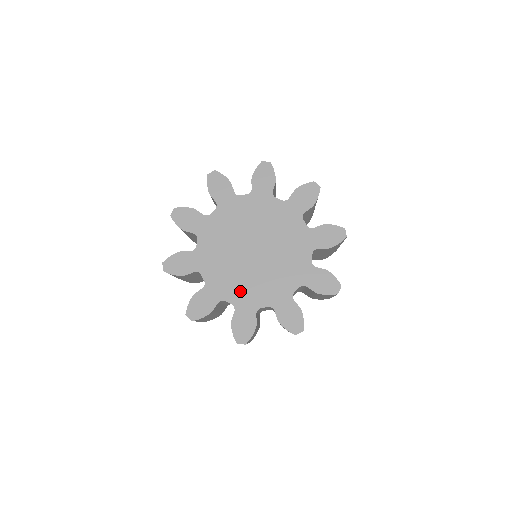
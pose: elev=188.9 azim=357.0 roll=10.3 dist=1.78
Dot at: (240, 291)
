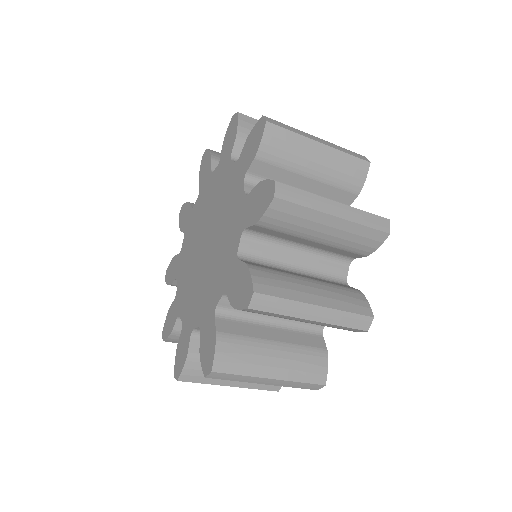
Dot at: (189, 303)
